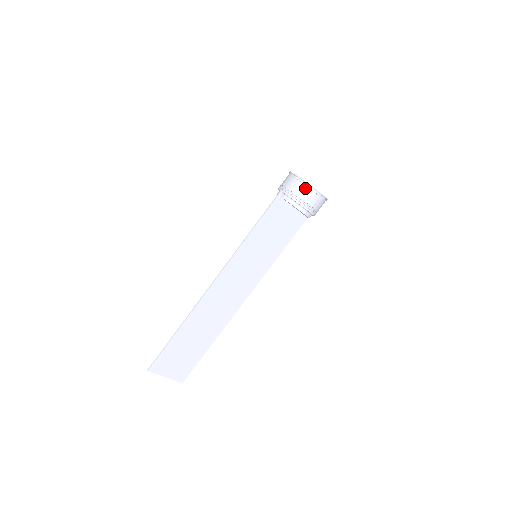
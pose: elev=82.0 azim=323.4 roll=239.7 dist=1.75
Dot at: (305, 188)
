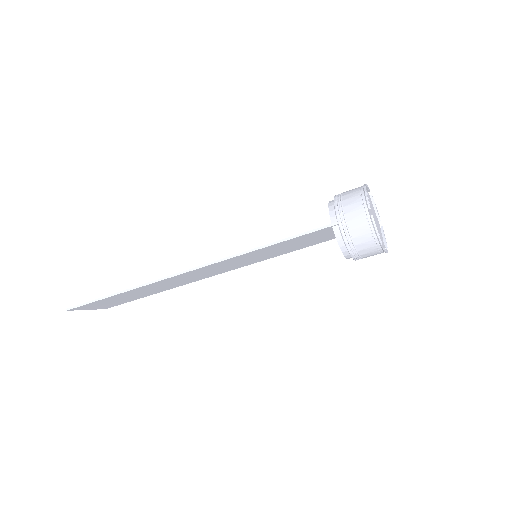
Dot at: (372, 244)
